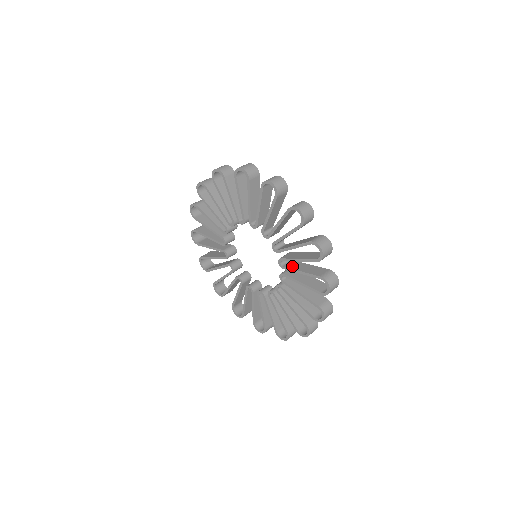
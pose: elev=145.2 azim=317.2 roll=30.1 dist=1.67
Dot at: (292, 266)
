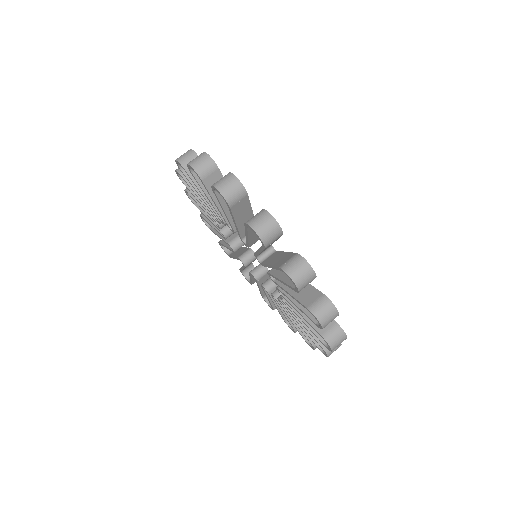
Dot at: occluded
